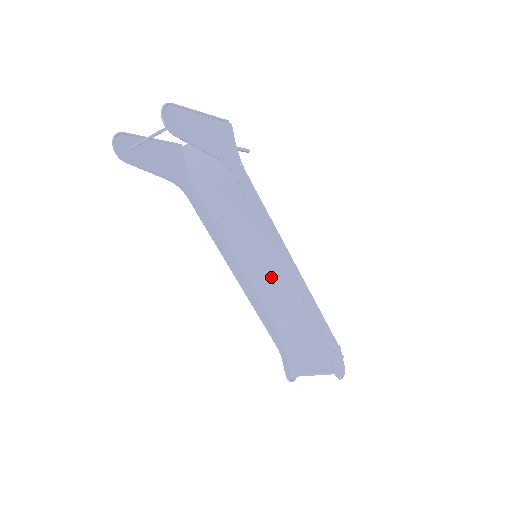
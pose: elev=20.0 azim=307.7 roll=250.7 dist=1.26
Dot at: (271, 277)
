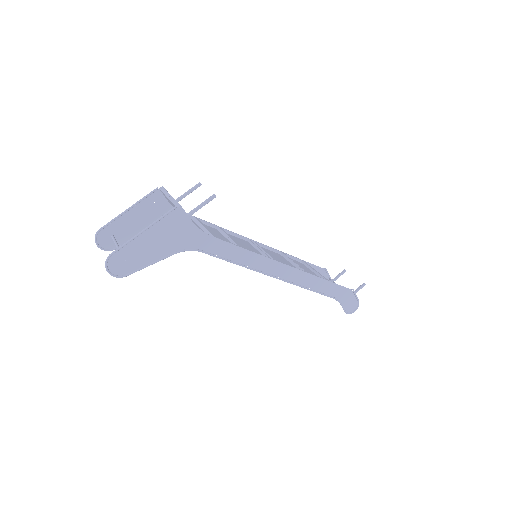
Dot at: (278, 259)
